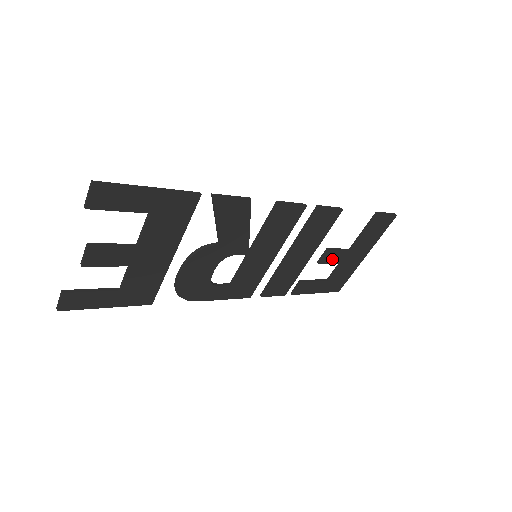
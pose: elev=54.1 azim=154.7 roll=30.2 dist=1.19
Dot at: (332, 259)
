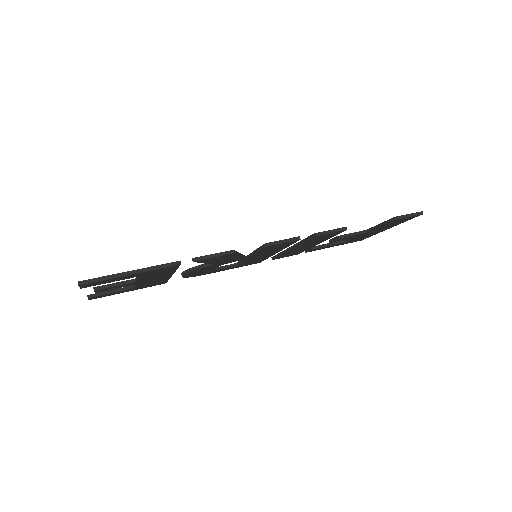
Dot at: (345, 238)
